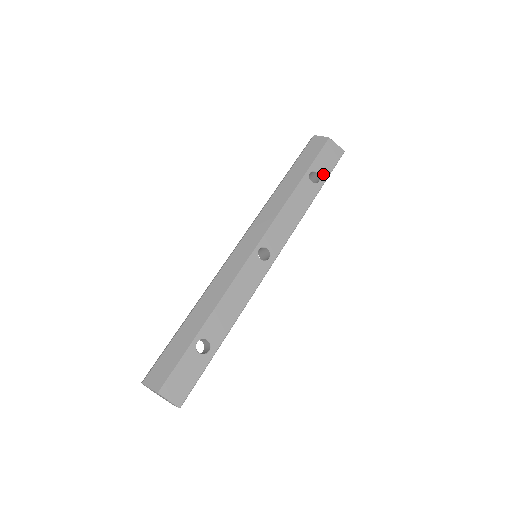
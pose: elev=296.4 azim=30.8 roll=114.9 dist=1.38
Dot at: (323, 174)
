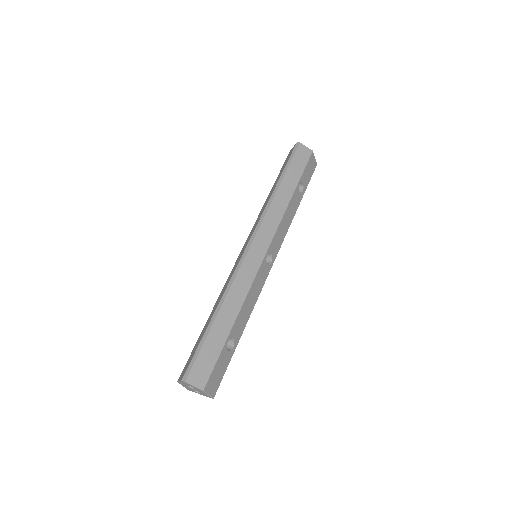
Dot at: (305, 185)
